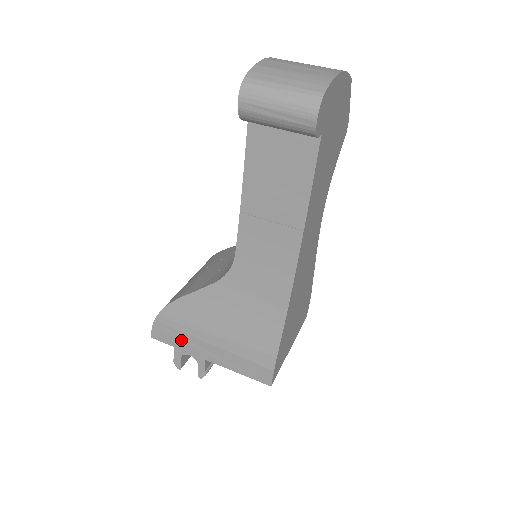
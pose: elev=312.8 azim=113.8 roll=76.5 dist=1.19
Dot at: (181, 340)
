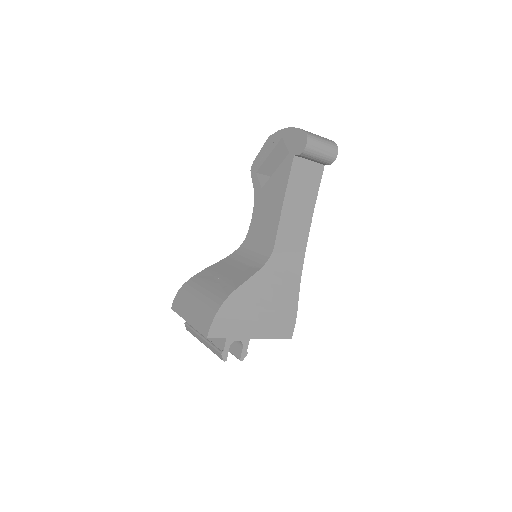
Dot at: (234, 328)
